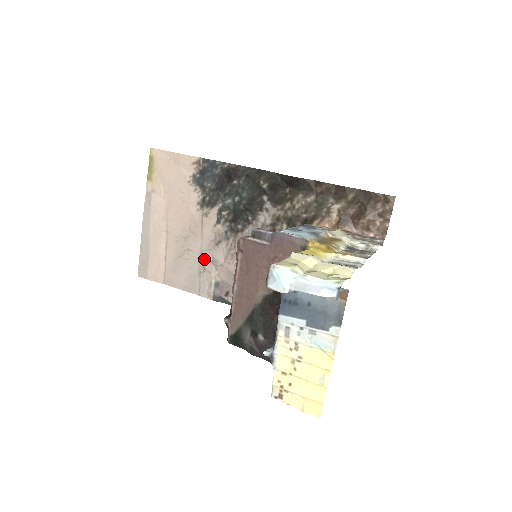
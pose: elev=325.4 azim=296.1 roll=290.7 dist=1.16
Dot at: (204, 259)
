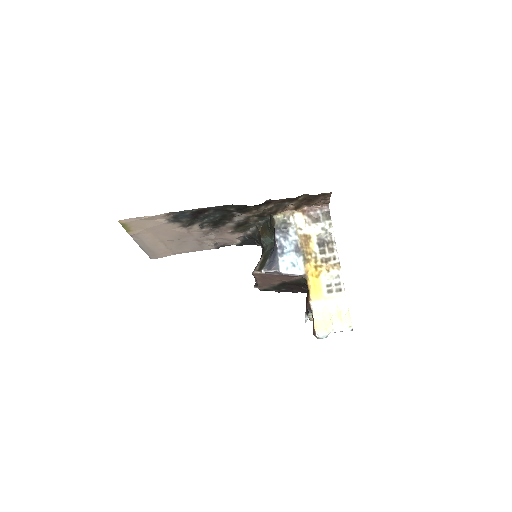
Dot at: (200, 241)
